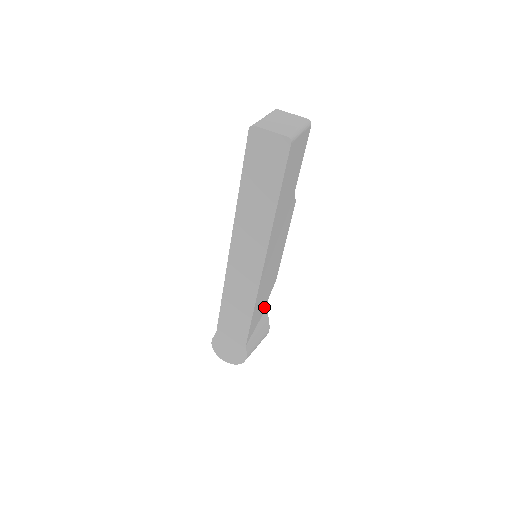
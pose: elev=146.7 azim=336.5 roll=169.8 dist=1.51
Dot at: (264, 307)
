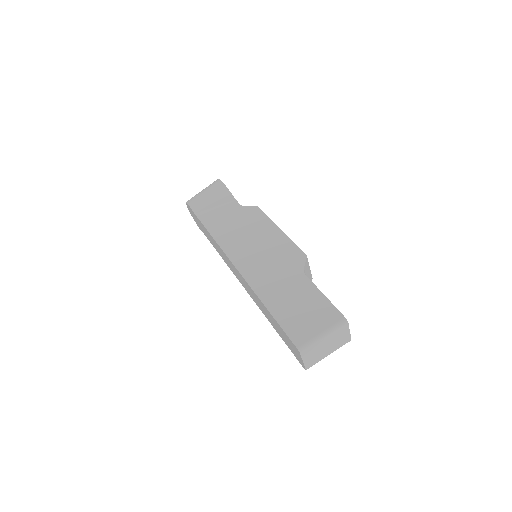
Dot at: occluded
